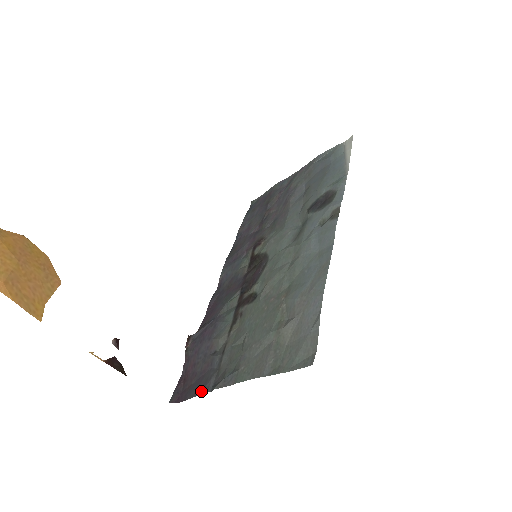
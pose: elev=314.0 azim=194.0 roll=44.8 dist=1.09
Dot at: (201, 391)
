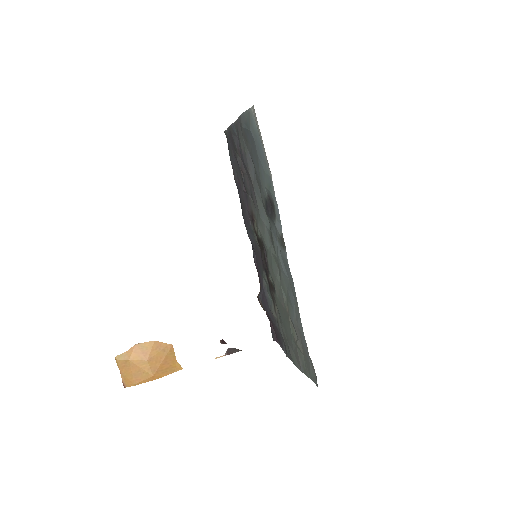
Dot at: (282, 348)
